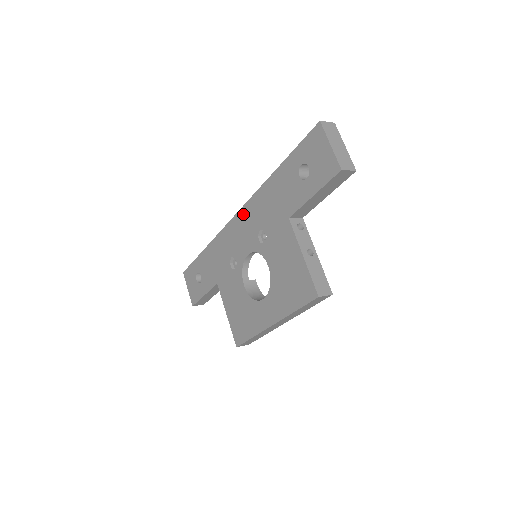
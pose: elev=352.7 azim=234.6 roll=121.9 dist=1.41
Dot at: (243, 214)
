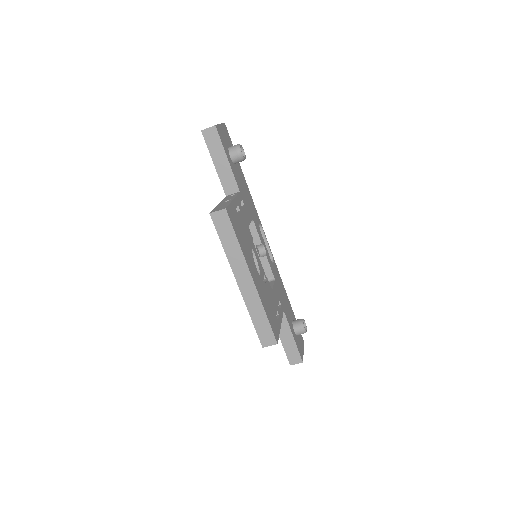
Dot at: occluded
